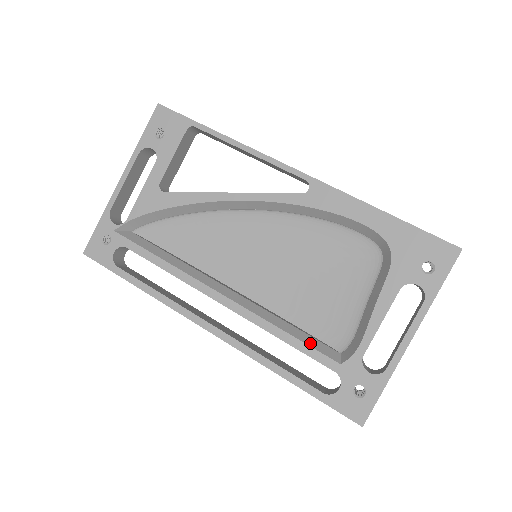
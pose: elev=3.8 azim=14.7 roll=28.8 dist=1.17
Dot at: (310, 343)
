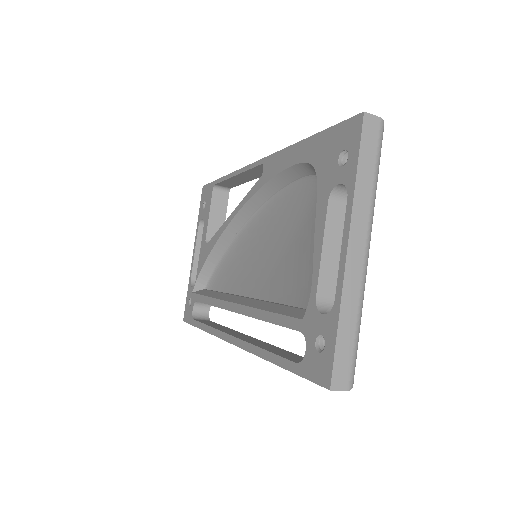
Dot at: (284, 312)
